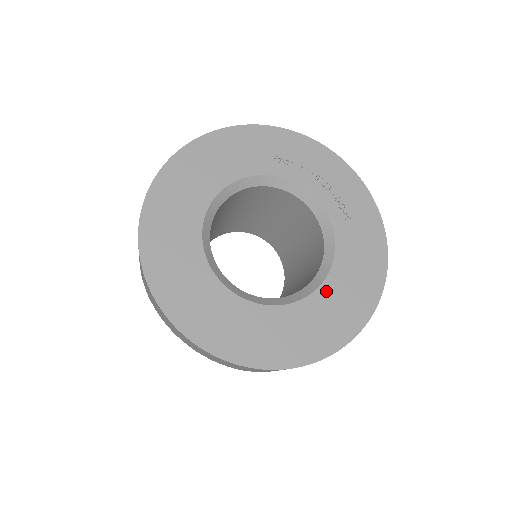
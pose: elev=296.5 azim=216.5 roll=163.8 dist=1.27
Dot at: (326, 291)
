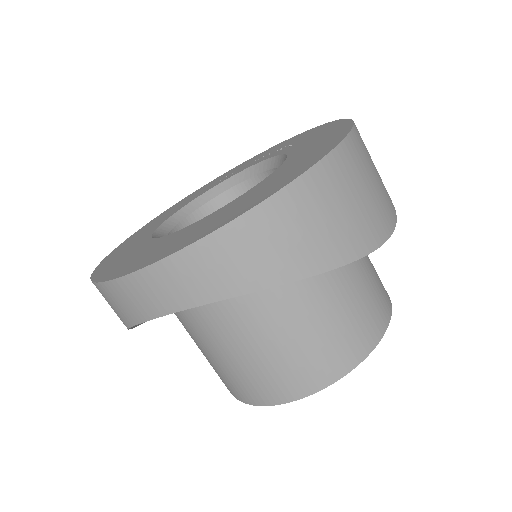
Dot at: (287, 163)
